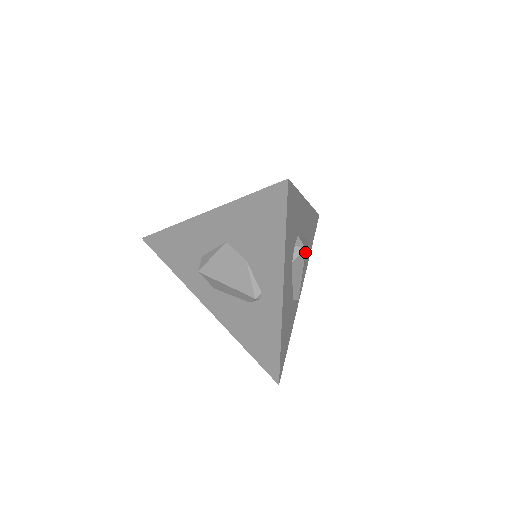
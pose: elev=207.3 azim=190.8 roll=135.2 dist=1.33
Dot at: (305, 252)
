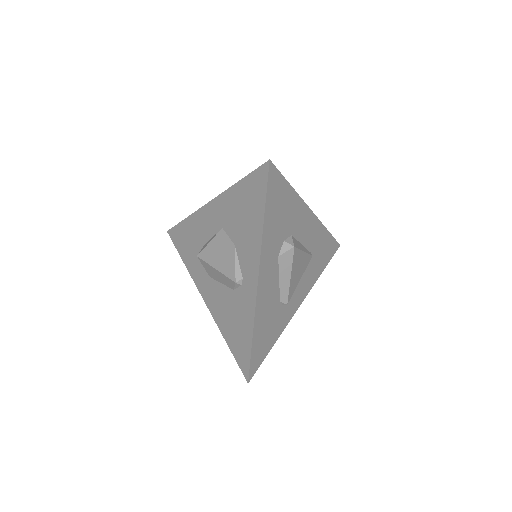
Dot at: (294, 250)
